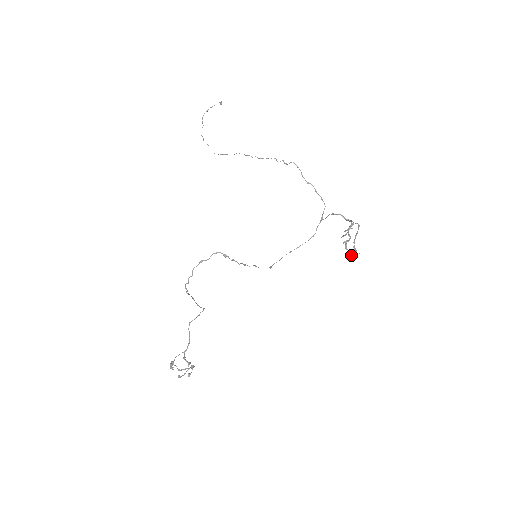
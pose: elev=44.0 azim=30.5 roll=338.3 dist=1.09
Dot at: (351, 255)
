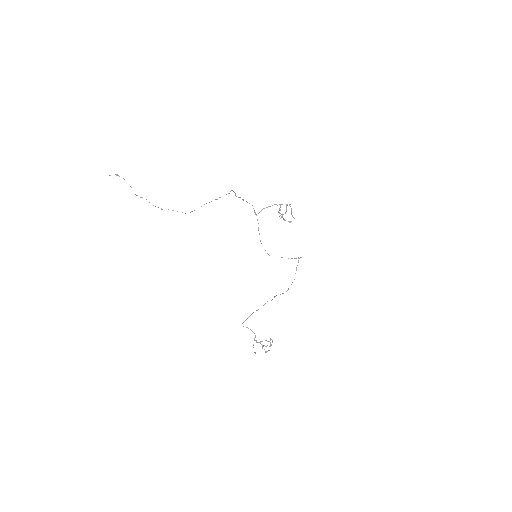
Dot at: occluded
